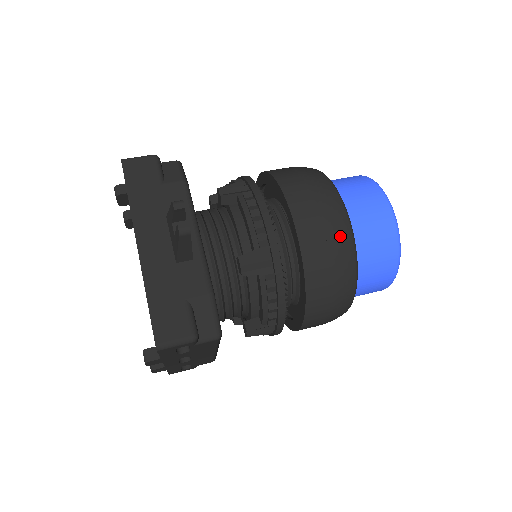
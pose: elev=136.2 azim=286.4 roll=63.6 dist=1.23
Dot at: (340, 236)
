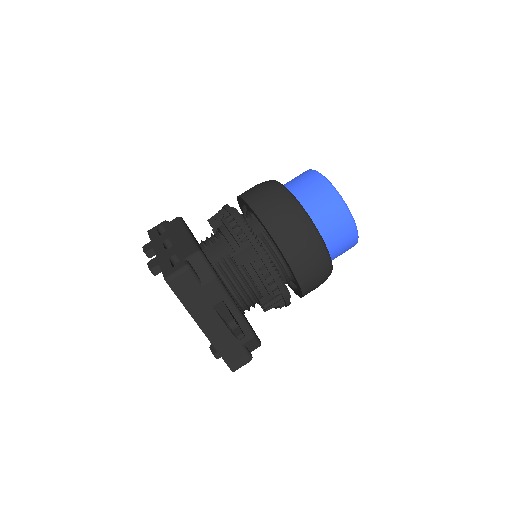
Dot at: (324, 268)
